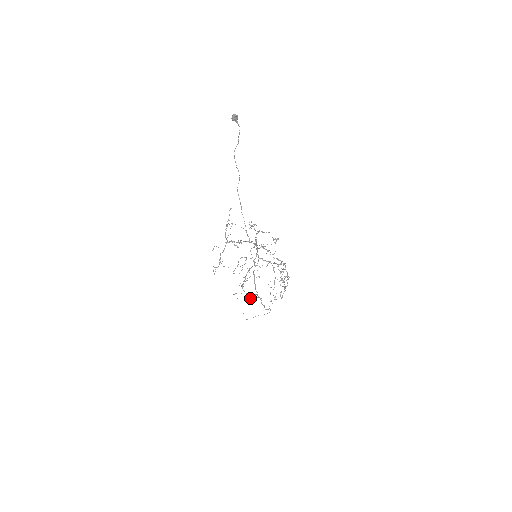
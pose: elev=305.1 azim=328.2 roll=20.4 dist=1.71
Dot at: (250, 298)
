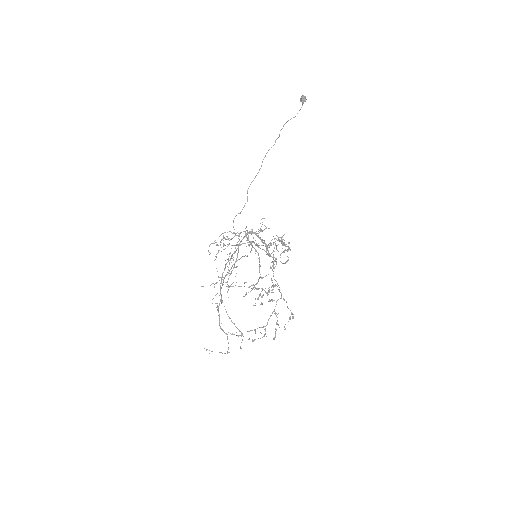
Dot at: (211, 284)
